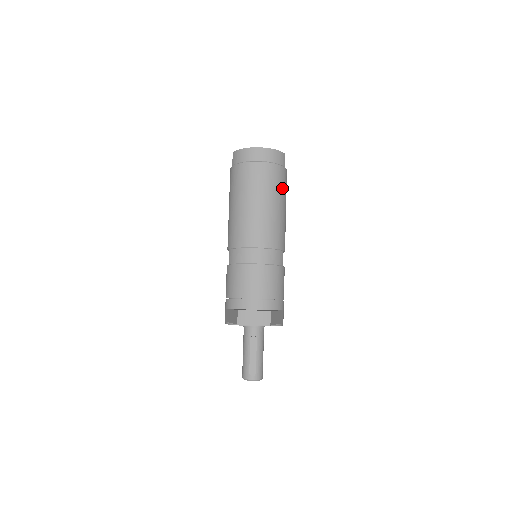
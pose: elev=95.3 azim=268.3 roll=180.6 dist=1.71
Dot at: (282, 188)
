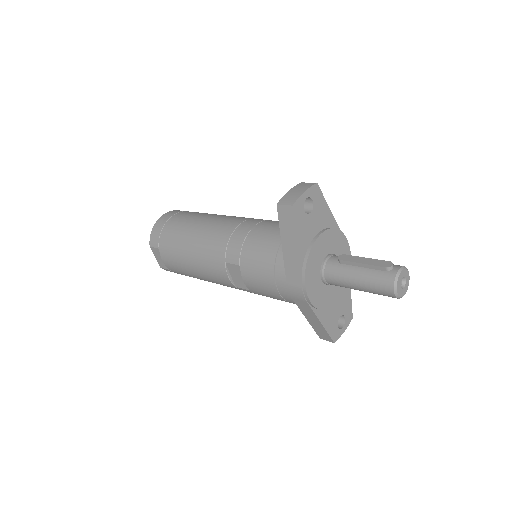
Dot at: occluded
